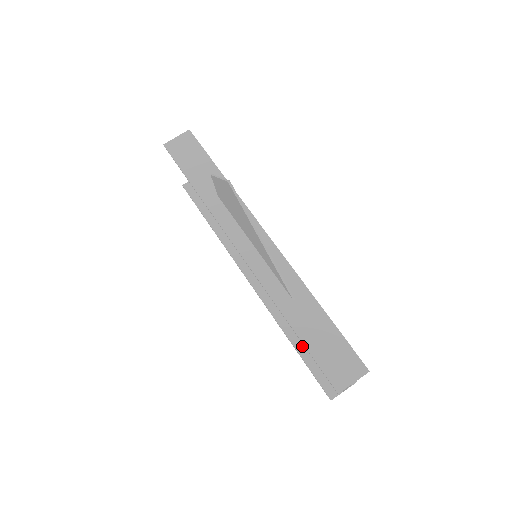
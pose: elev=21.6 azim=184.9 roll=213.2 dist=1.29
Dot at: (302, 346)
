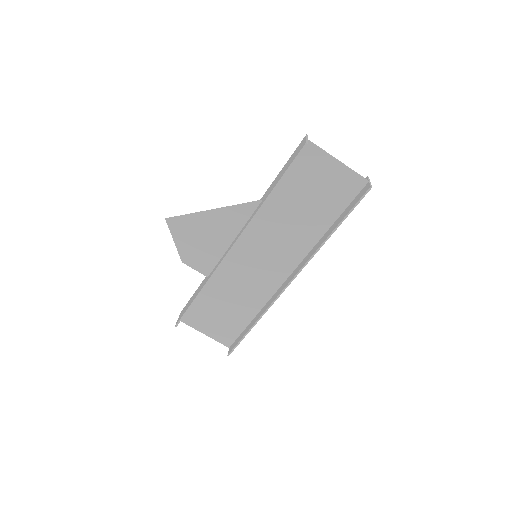
Dot at: (335, 225)
